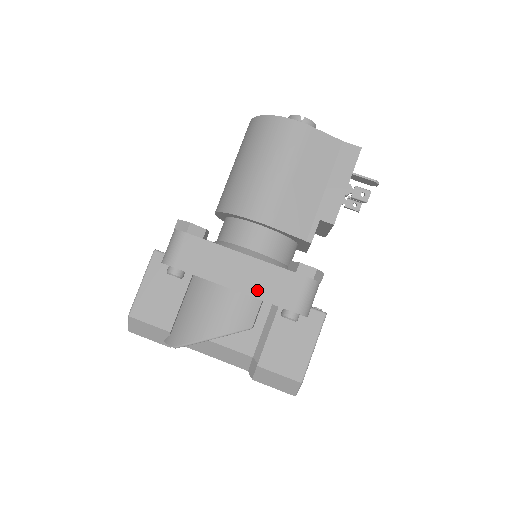
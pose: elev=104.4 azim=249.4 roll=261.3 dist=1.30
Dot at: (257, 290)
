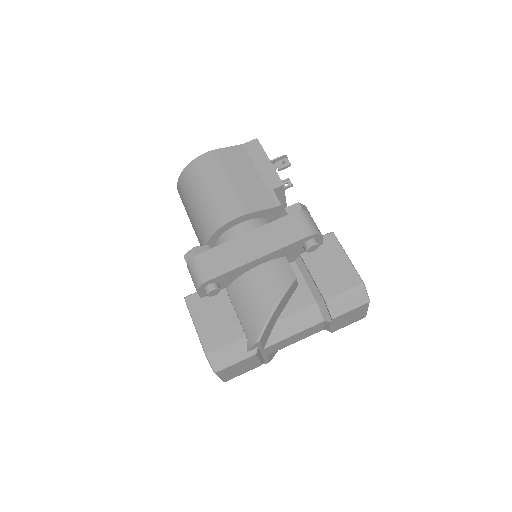
Dot at: (275, 244)
